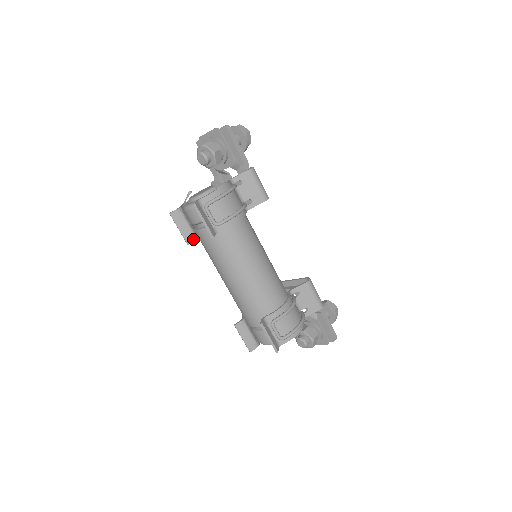
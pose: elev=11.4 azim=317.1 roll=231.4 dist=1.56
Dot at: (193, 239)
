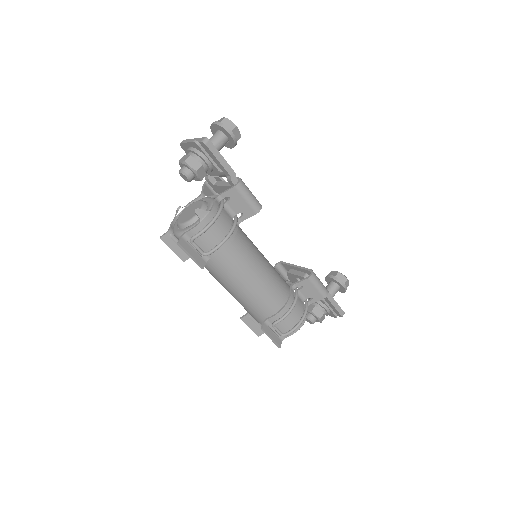
Dot at: (188, 256)
